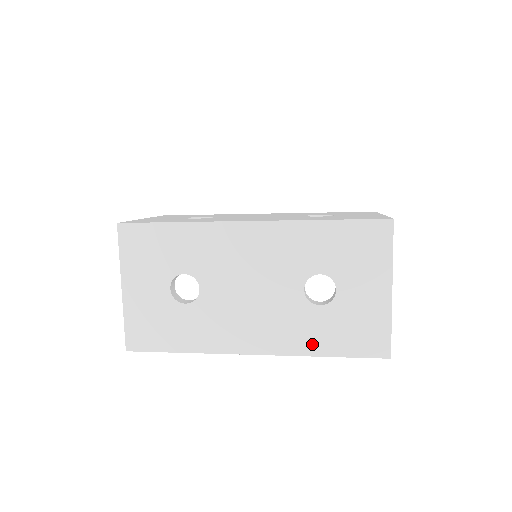
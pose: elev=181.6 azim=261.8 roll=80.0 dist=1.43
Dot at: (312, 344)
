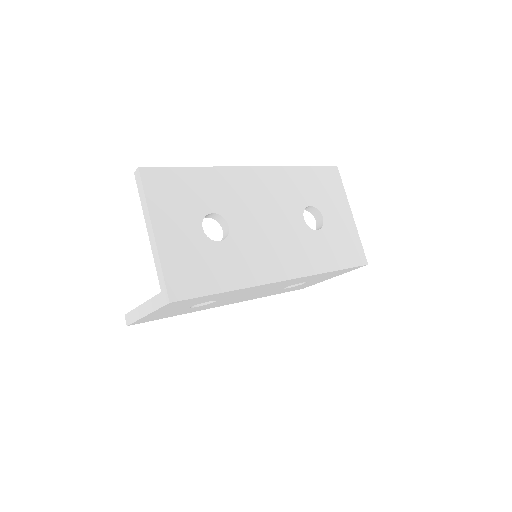
Dot at: (267, 295)
